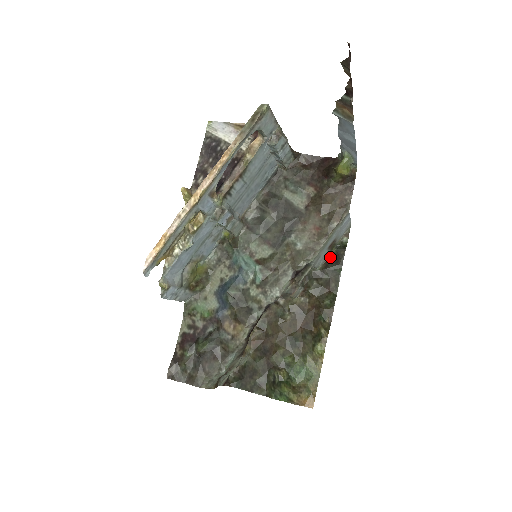
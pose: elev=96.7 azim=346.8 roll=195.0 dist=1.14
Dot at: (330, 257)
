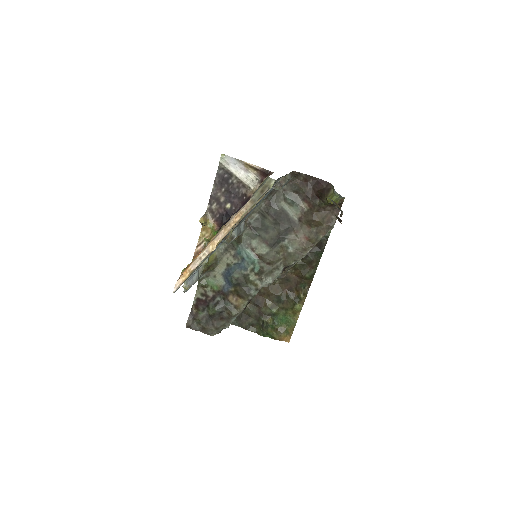
Dot at: occluded
